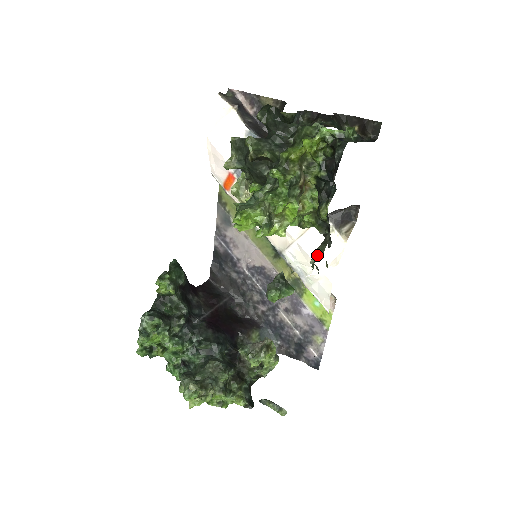
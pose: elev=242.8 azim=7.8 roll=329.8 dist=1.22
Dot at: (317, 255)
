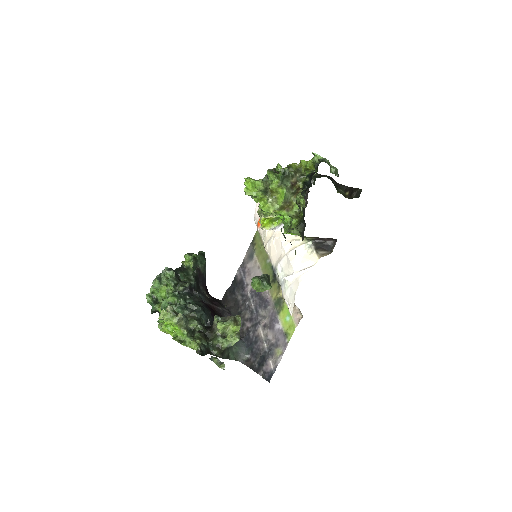
Dot at: occluded
